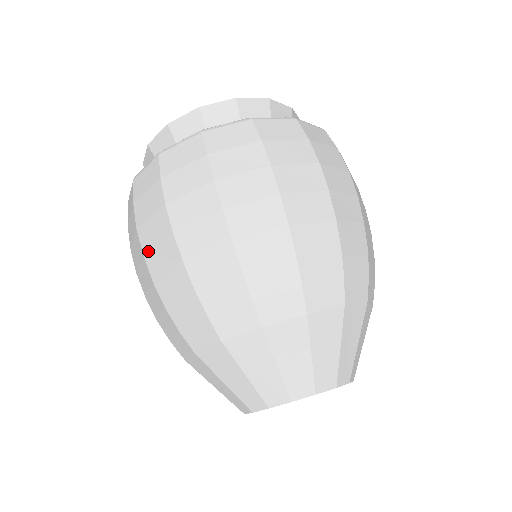
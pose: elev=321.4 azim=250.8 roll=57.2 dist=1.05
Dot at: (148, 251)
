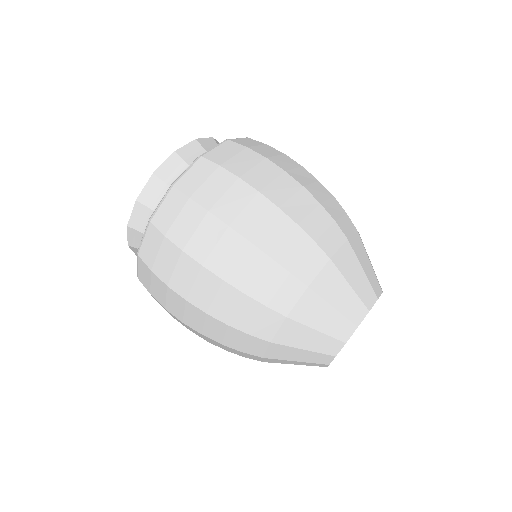
Dot at: (188, 294)
